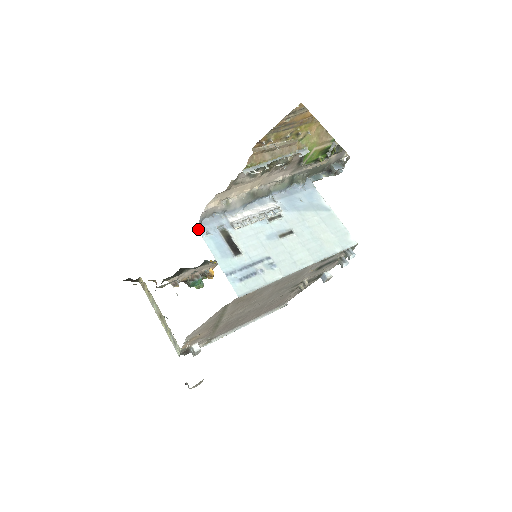
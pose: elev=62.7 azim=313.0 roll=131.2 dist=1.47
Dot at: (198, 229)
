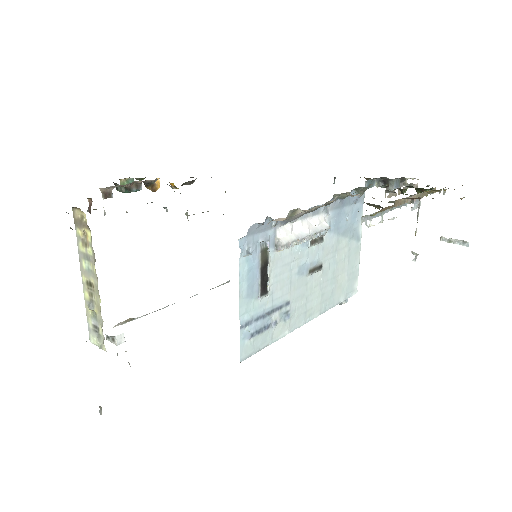
Dot at: (240, 241)
